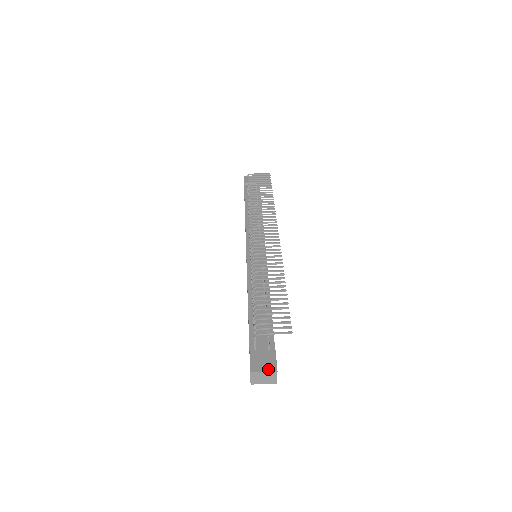
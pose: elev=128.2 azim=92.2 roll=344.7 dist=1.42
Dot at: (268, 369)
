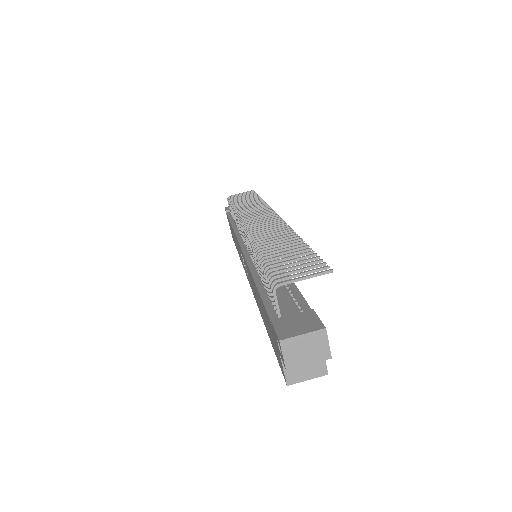
Dot at: (309, 330)
